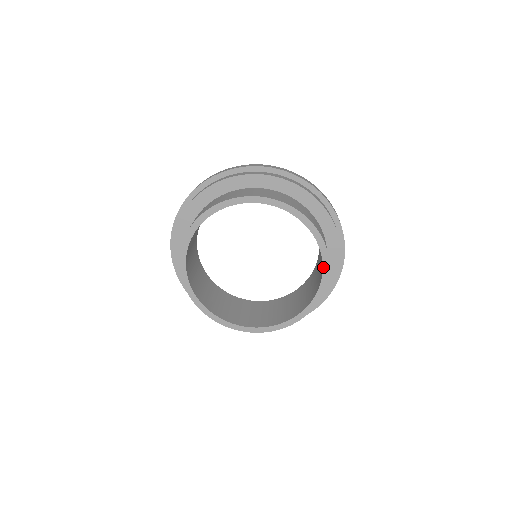
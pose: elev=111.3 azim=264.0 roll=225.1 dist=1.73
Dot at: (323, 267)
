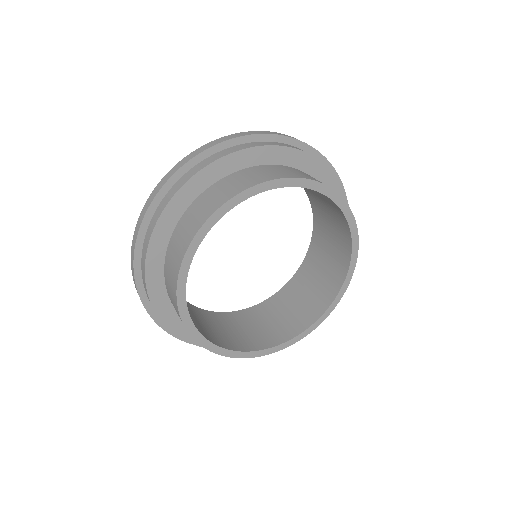
Dot at: (344, 214)
